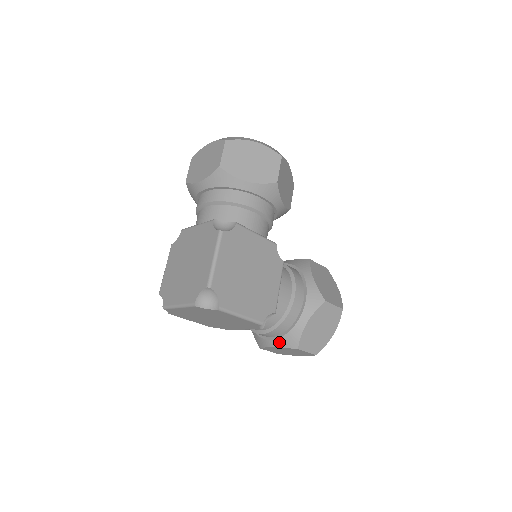
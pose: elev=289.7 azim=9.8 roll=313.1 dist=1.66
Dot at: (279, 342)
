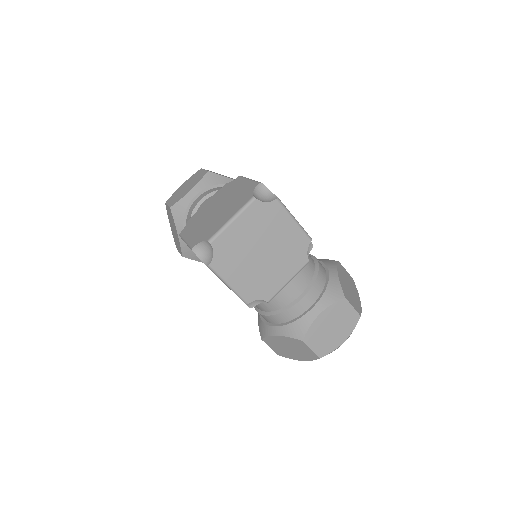
Dot at: (323, 302)
